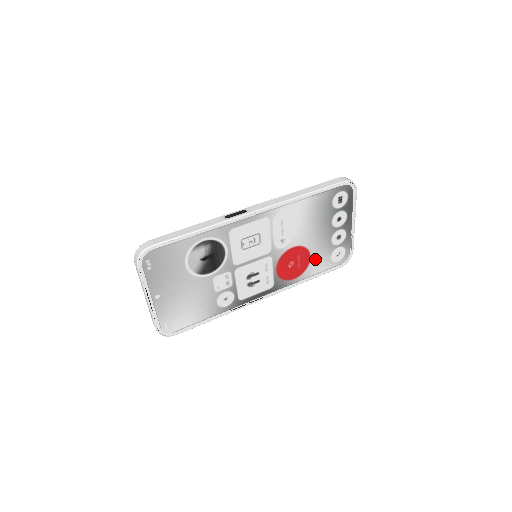
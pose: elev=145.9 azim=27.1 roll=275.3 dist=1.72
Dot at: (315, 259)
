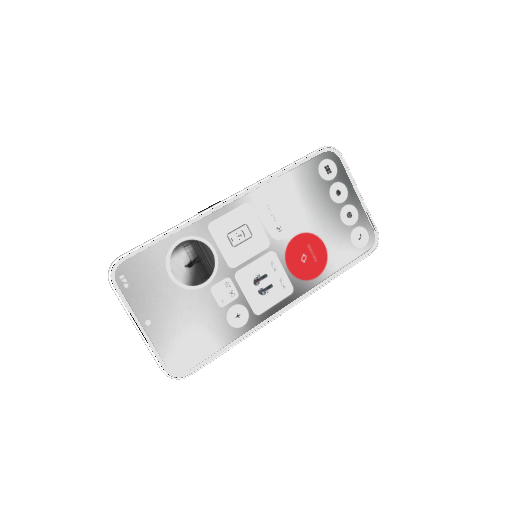
Dot at: (332, 247)
